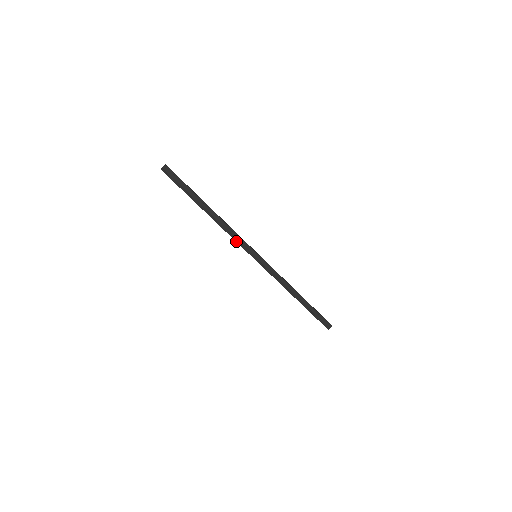
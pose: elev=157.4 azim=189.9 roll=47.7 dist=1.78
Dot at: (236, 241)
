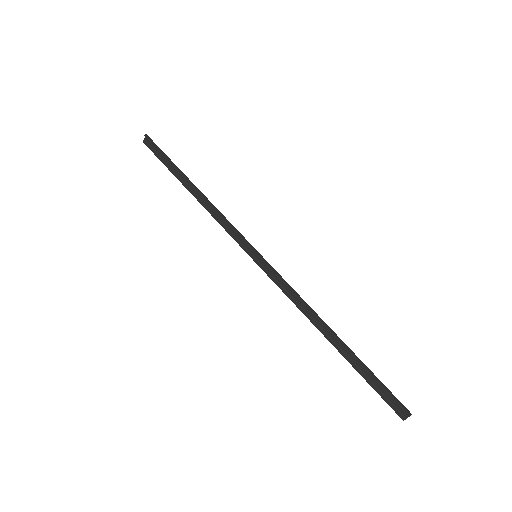
Dot at: (227, 231)
